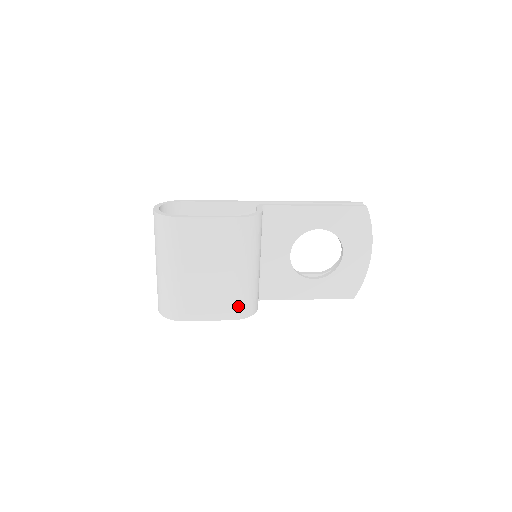
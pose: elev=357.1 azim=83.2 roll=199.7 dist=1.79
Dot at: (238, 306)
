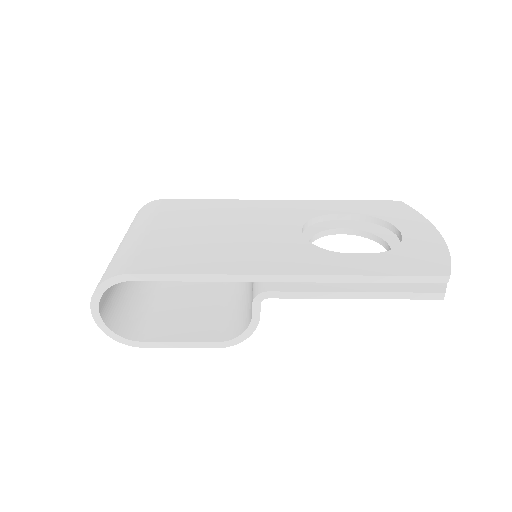
Dot at: occluded
